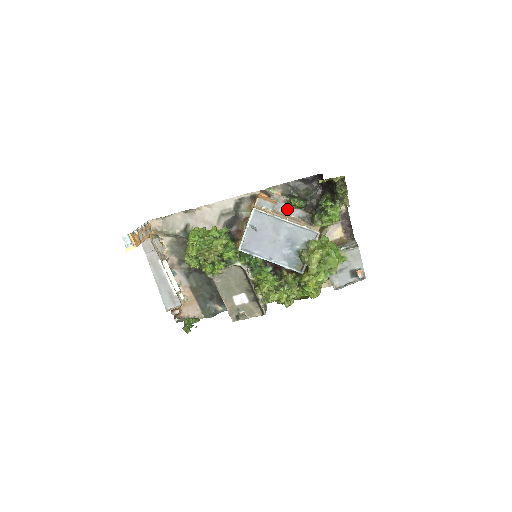
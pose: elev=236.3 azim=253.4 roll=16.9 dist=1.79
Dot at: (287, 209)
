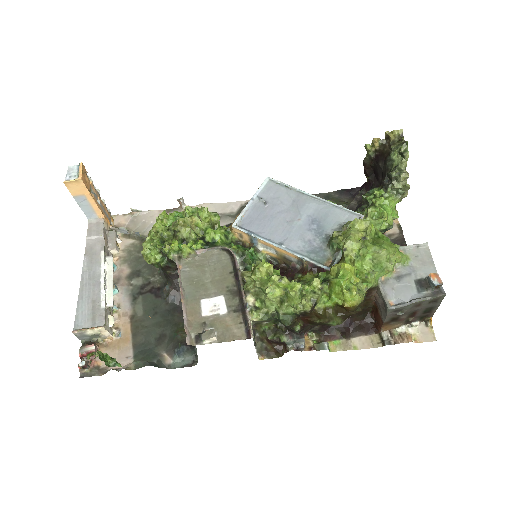
Dot at: occluded
